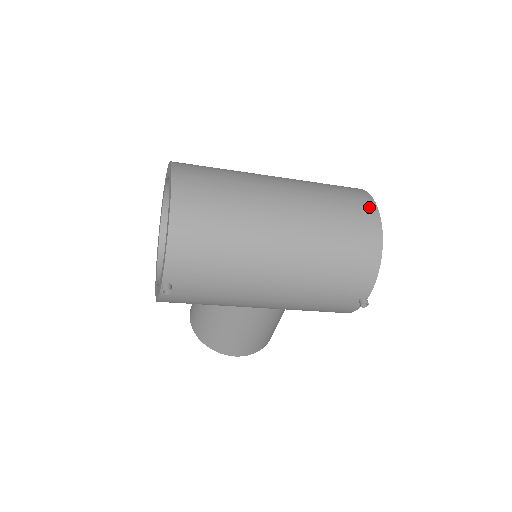
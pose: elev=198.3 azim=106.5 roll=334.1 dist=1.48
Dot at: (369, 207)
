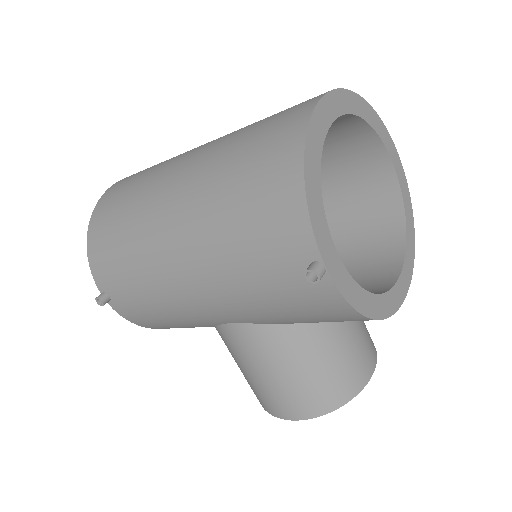
Dot at: (306, 104)
